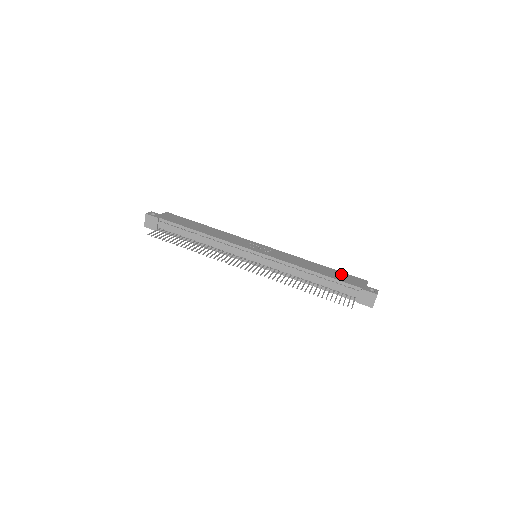
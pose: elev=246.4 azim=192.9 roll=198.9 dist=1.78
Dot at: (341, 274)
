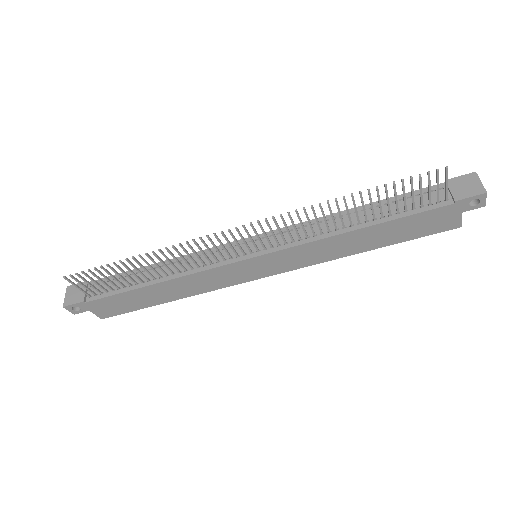
Dot at: occluded
